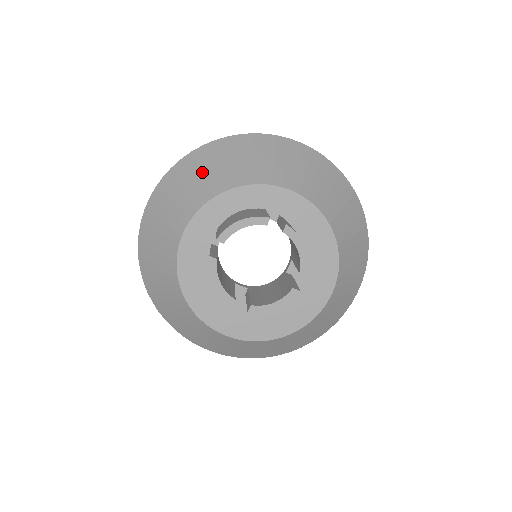
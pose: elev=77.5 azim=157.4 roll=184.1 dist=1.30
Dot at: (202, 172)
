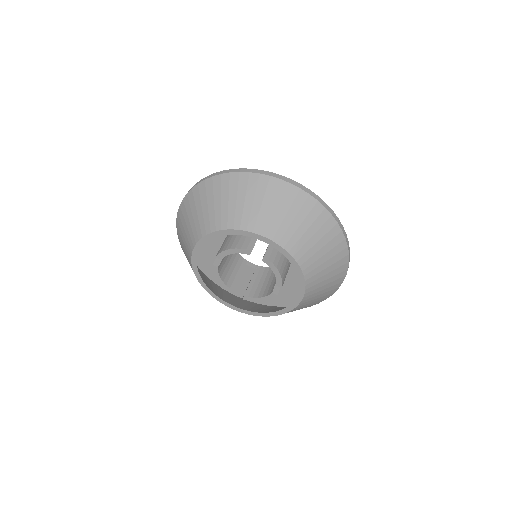
Dot at: (208, 205)
